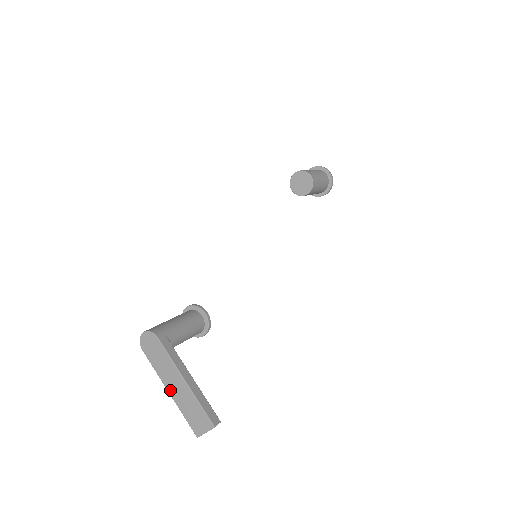
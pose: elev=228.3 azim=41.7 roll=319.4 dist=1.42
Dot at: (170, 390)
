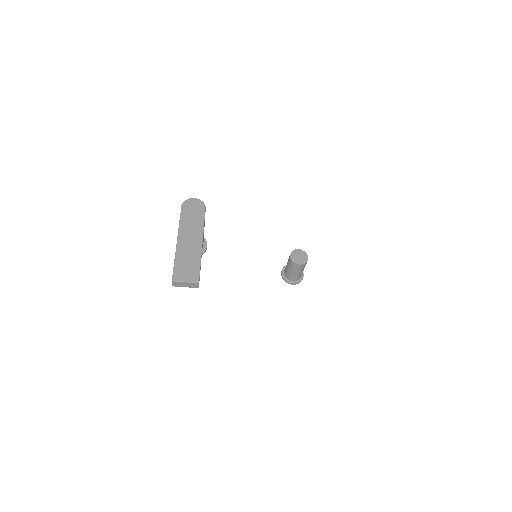
Dot at: (181, 240)
